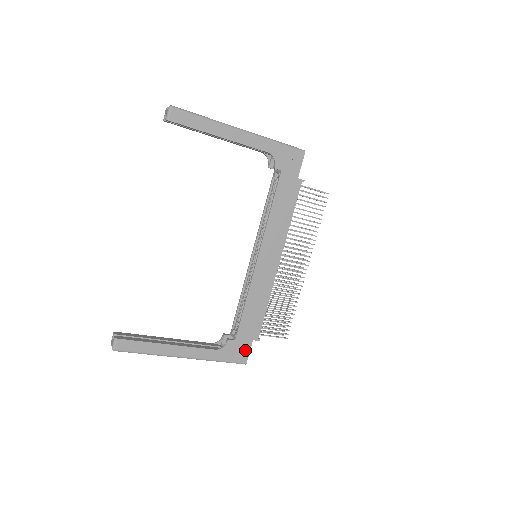
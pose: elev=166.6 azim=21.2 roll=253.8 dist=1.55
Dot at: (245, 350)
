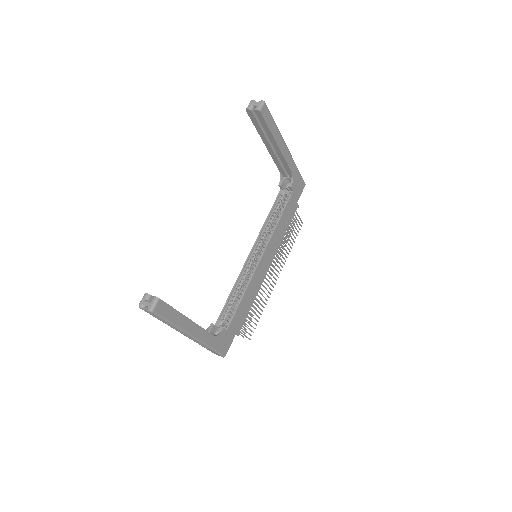
Dot at: (229, 342)
